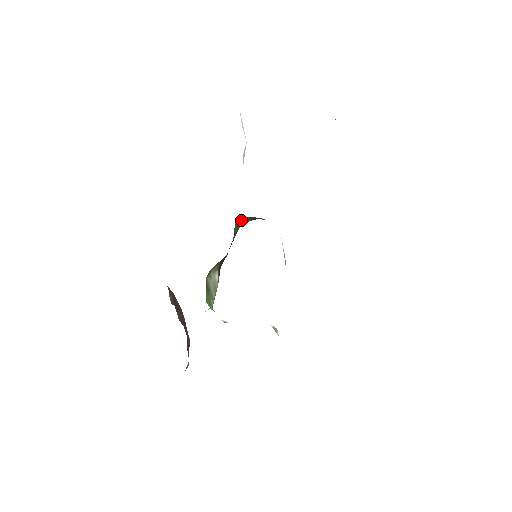
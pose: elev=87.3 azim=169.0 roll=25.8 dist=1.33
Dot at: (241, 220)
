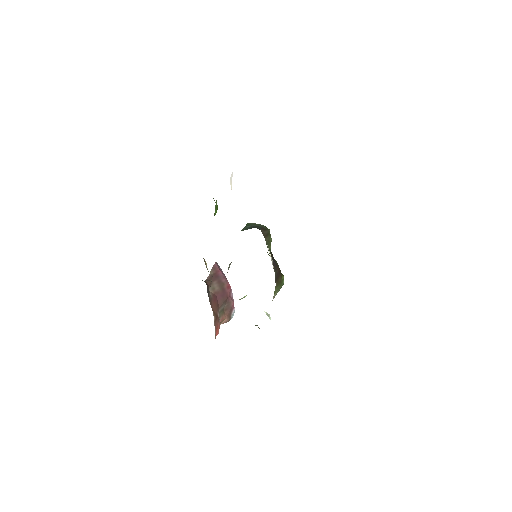
Dot at: (244, 227)
